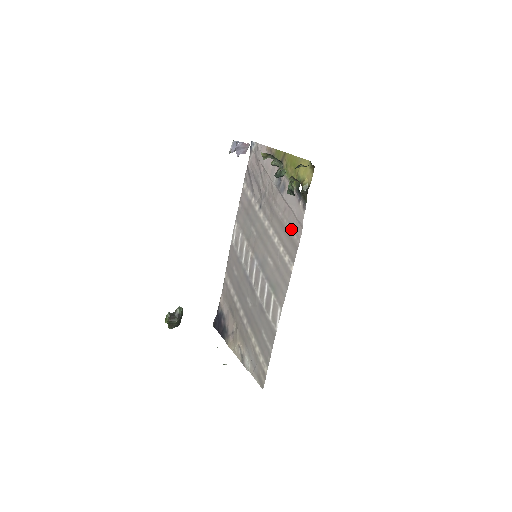
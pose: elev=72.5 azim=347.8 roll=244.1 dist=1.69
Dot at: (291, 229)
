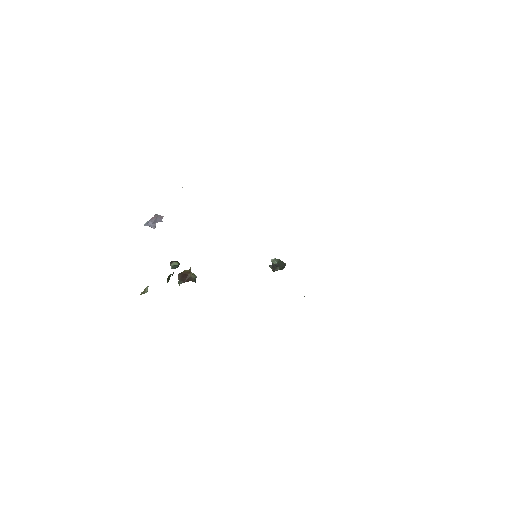
Dot at: occluded
